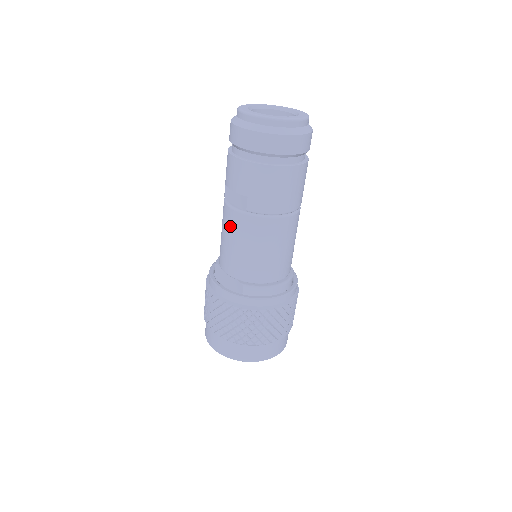
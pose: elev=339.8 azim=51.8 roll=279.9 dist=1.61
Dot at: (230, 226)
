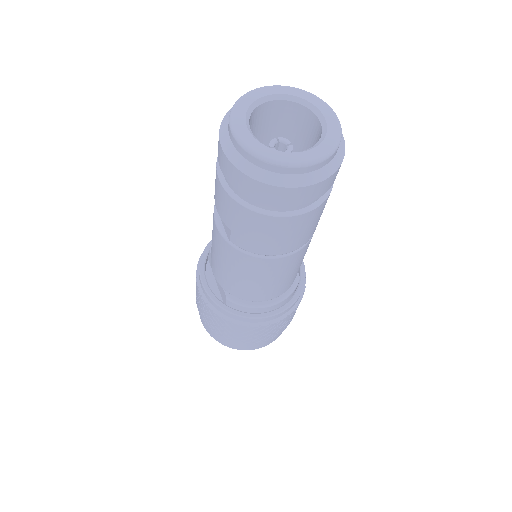
Dot at: (215, 240)
